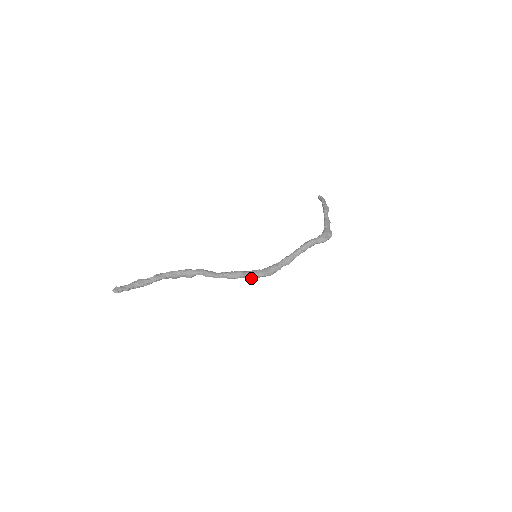
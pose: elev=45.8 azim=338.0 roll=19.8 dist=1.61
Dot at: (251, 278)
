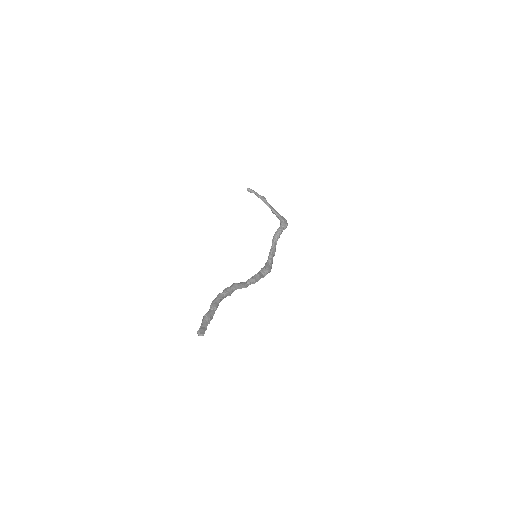
Dot at: occluded
